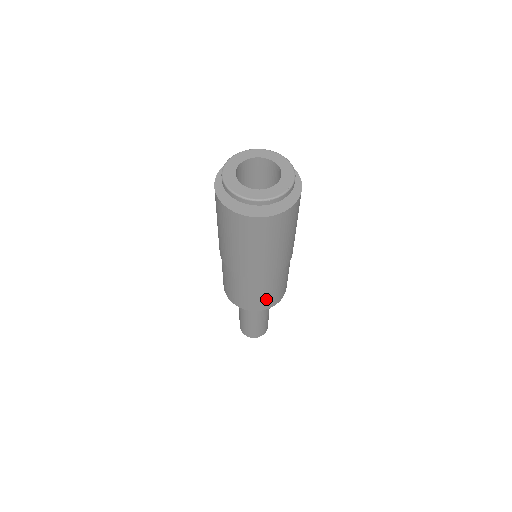
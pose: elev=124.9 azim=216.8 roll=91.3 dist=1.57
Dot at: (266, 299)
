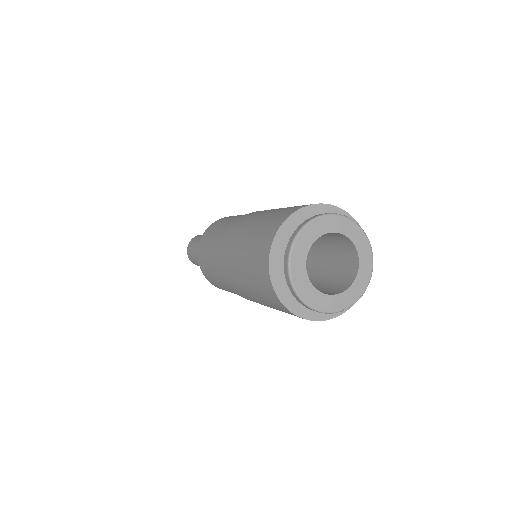
Dot at: occluded
